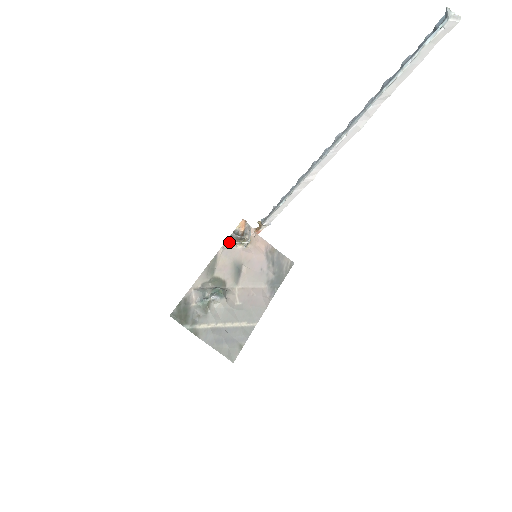
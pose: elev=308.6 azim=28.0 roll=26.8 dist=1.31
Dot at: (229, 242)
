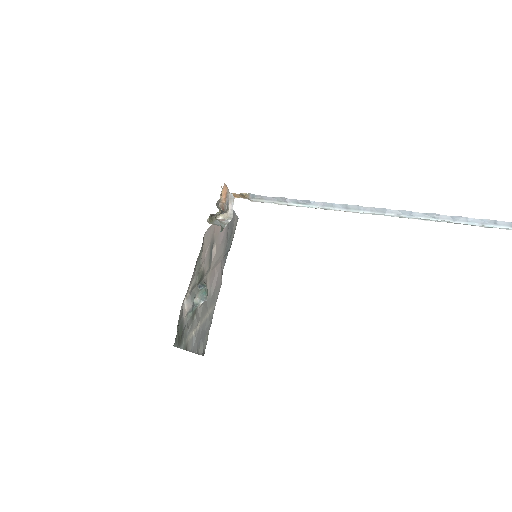
Dot at: (222, 230)
